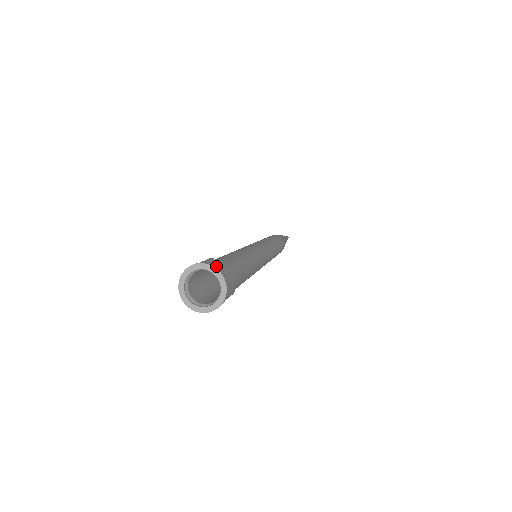
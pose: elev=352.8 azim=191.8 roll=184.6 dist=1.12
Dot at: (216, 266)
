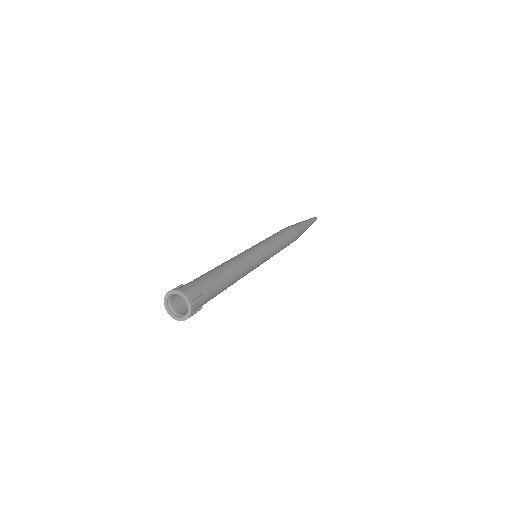
Dot at: (176, 289)
